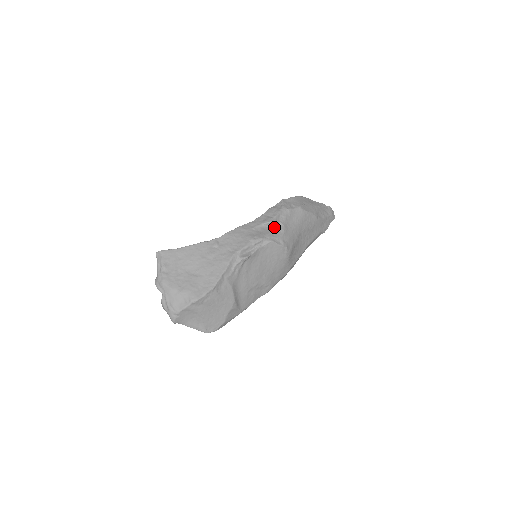
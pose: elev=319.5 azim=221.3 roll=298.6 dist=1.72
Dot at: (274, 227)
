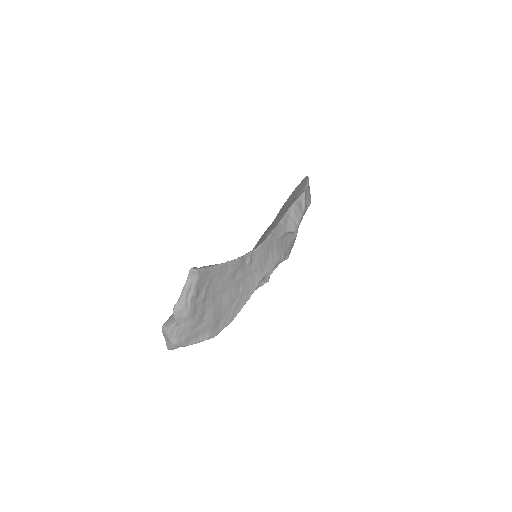
Dot at: (292, 235)
